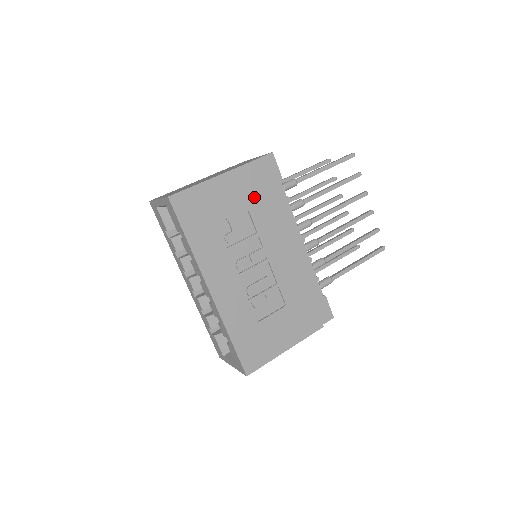
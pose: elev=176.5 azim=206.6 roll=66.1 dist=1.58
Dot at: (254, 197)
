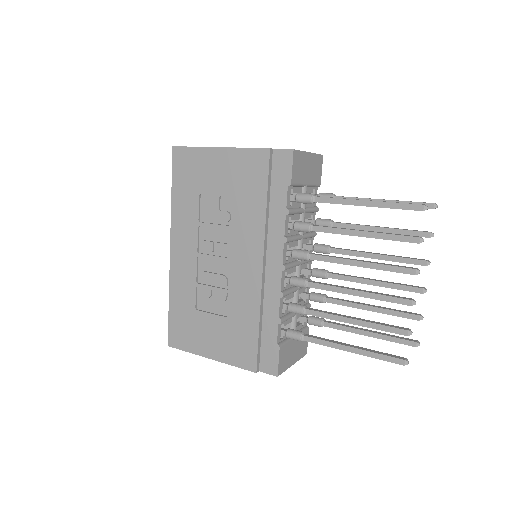
Dot at: (245, 188)
